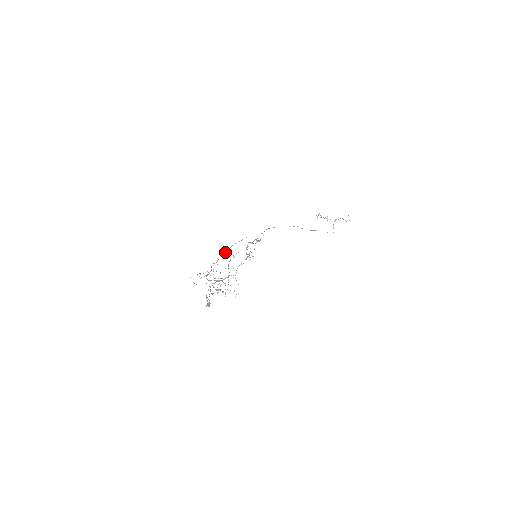
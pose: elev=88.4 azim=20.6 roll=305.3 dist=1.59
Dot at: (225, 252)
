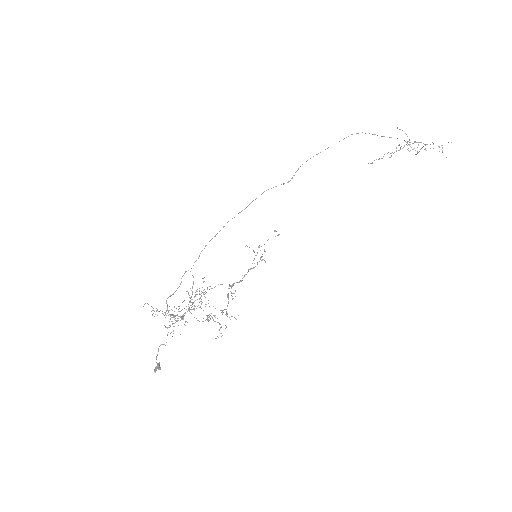
Dot at: (212, 238)
